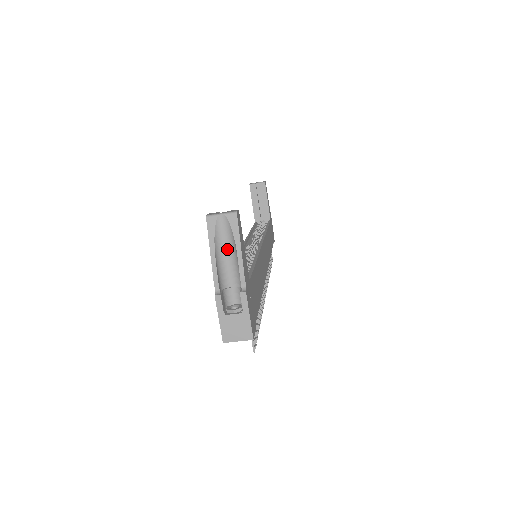
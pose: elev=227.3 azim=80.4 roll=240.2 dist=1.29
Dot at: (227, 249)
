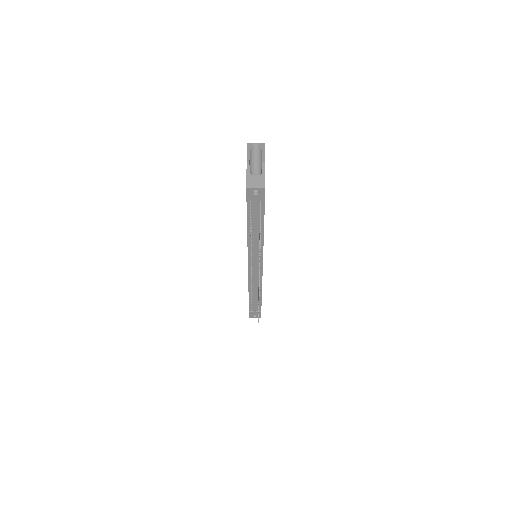
Dot at: (256, 157)
